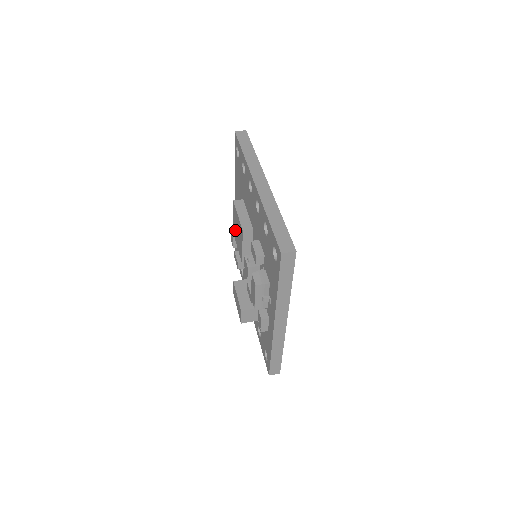
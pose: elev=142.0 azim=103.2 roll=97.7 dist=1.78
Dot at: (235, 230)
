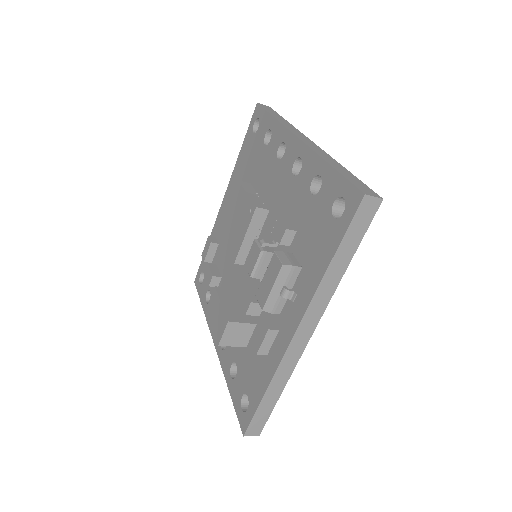
Dot at: (228, 222)
